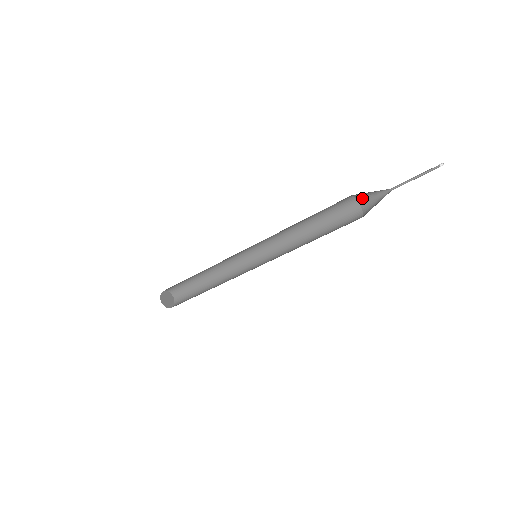
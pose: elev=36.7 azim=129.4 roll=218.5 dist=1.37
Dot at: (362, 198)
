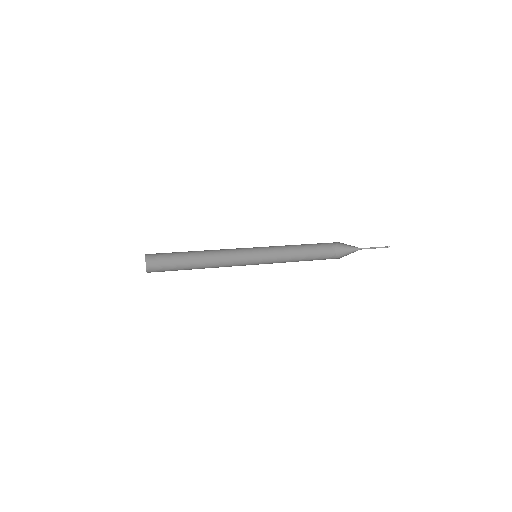
Dot at: (342, 243)
